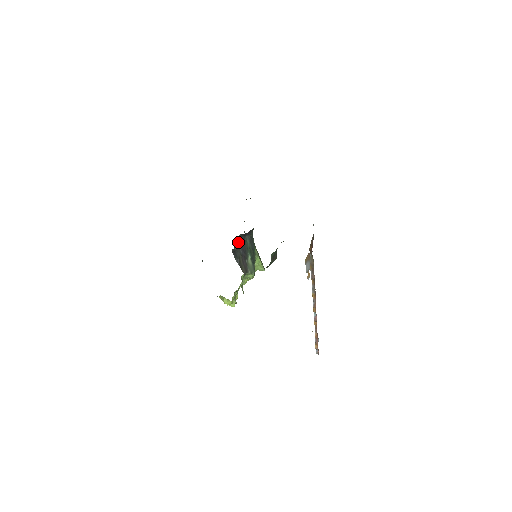
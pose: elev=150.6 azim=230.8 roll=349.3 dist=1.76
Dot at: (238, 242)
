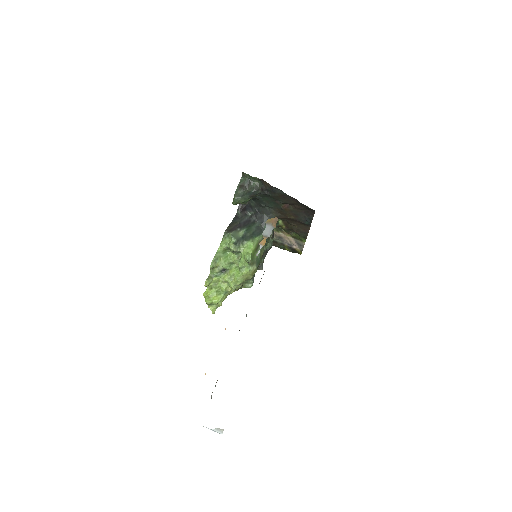
Dot at: (247, 217)
